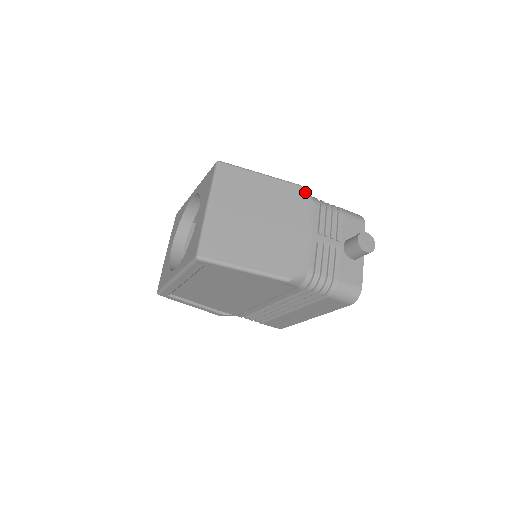
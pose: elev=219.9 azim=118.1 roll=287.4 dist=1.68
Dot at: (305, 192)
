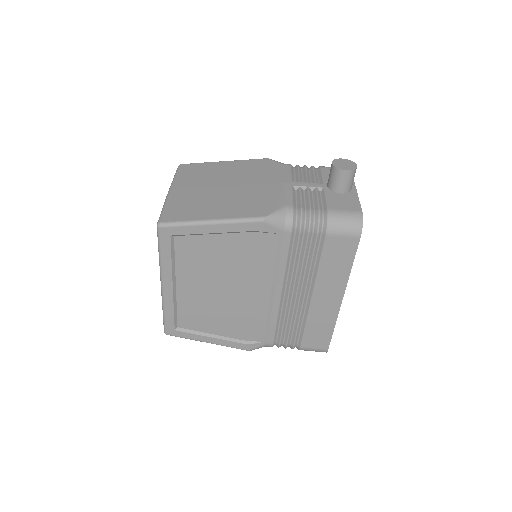
Dot at: (272, 160)
